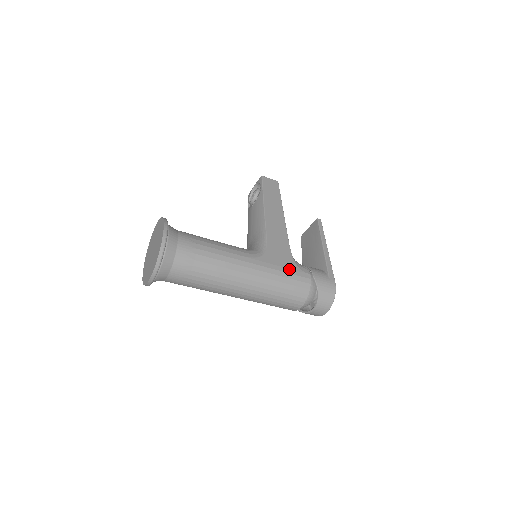
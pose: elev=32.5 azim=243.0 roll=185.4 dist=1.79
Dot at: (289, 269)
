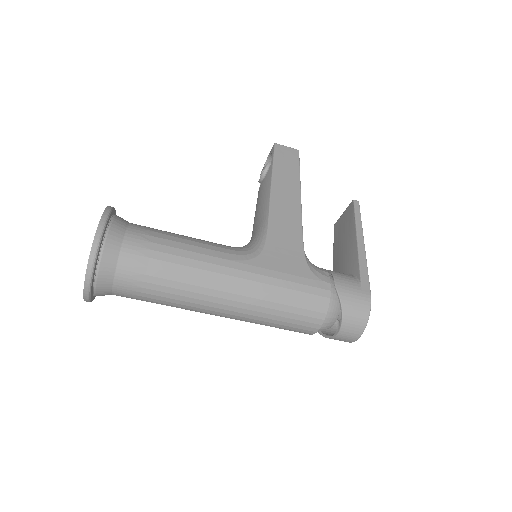
Dot at: (297, 276)
